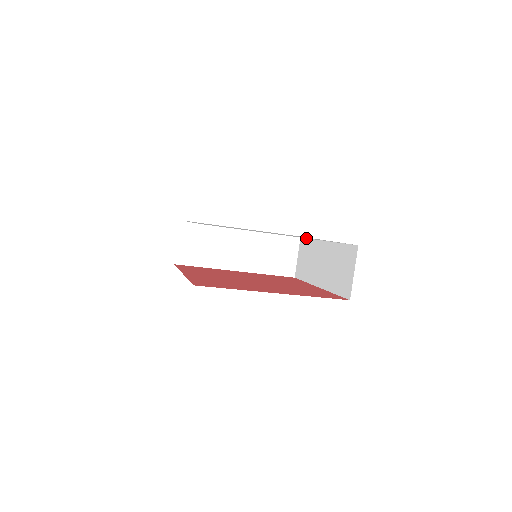
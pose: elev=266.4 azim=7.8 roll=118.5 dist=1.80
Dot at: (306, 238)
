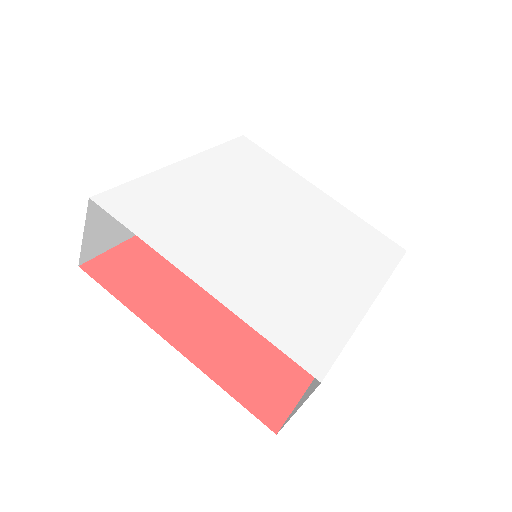
Dot at: (398, 263)
